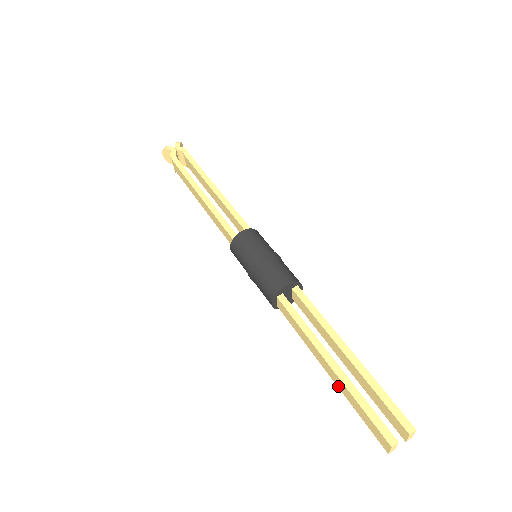
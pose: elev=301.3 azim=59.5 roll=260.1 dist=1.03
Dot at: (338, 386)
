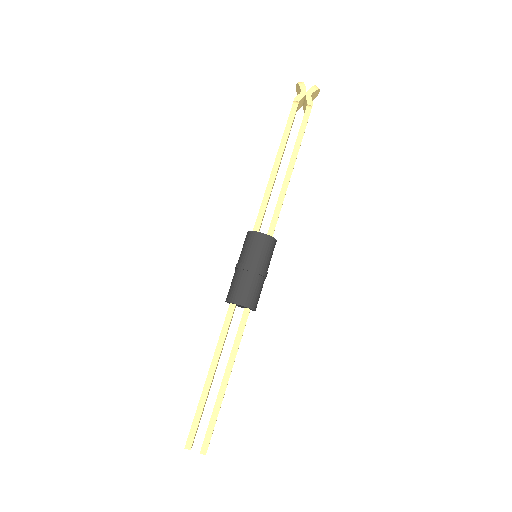
Dot at: occluded
